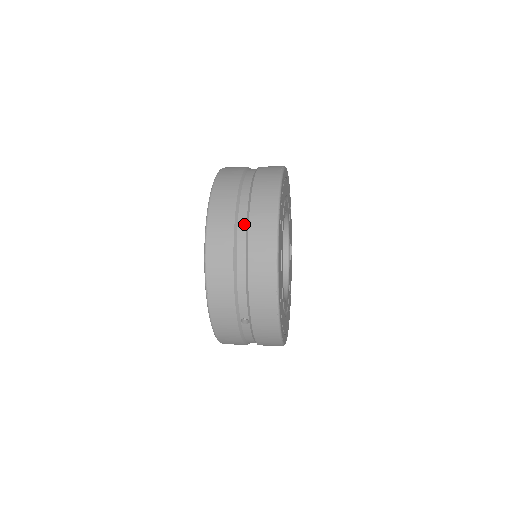
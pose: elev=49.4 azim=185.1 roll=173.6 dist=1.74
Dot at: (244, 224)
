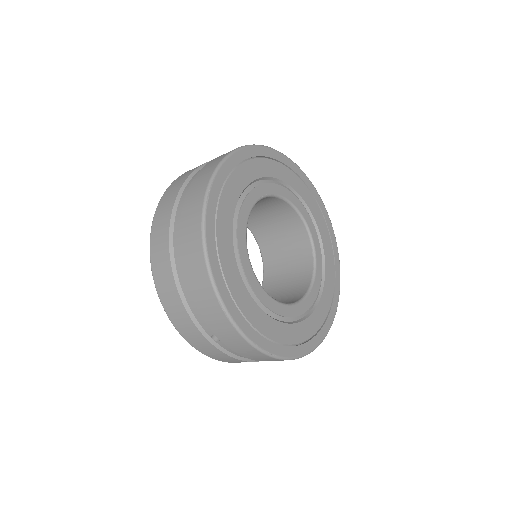
Dot at: (178, 230)
